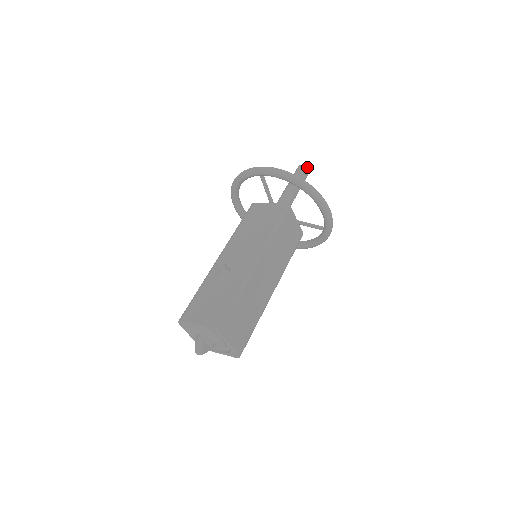
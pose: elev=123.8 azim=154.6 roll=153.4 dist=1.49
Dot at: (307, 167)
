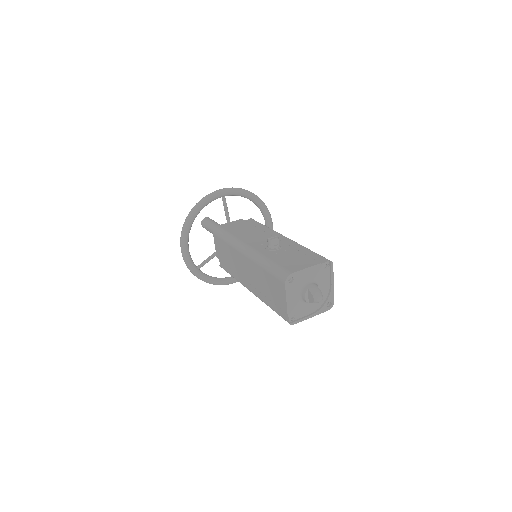
Dot at: occluded
